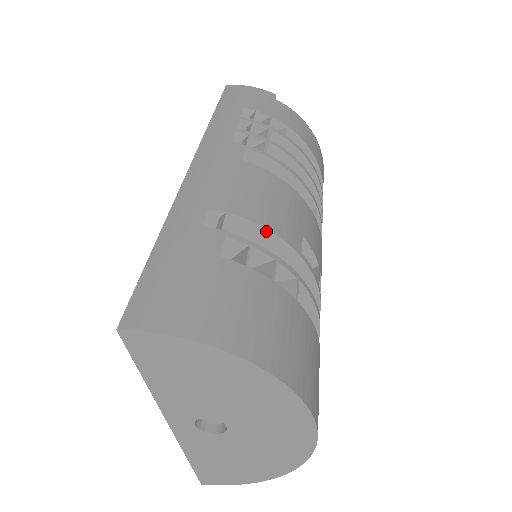
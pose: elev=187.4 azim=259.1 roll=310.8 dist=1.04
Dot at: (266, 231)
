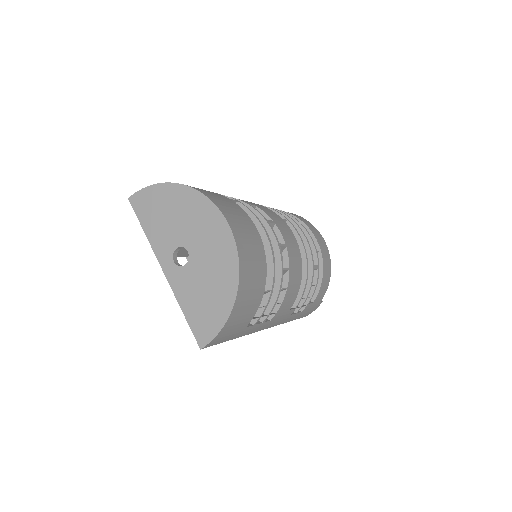
Dot at: occluded
